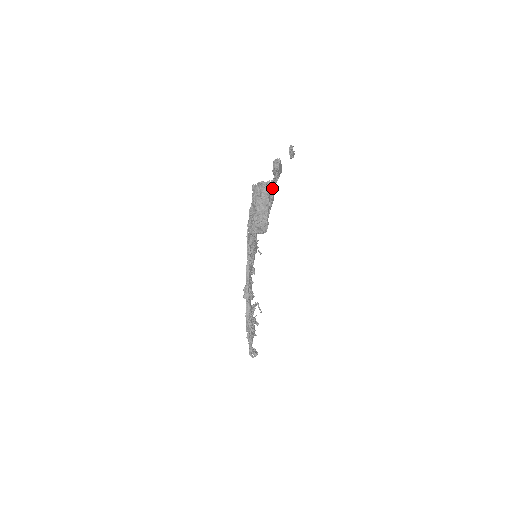
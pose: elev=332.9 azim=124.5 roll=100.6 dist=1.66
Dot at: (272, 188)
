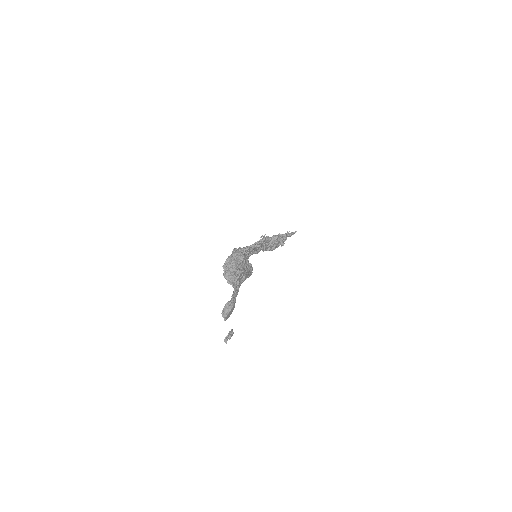
Dot at: occluded
